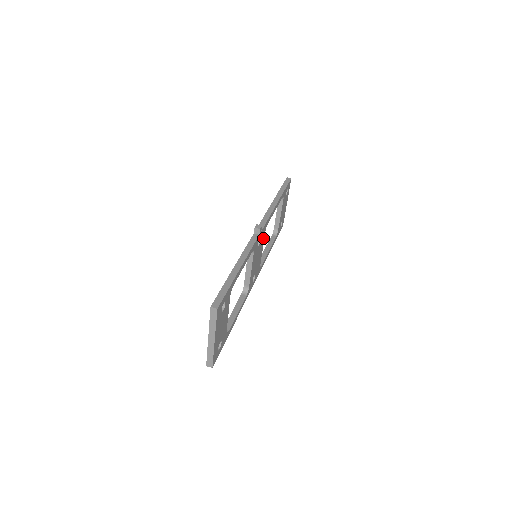
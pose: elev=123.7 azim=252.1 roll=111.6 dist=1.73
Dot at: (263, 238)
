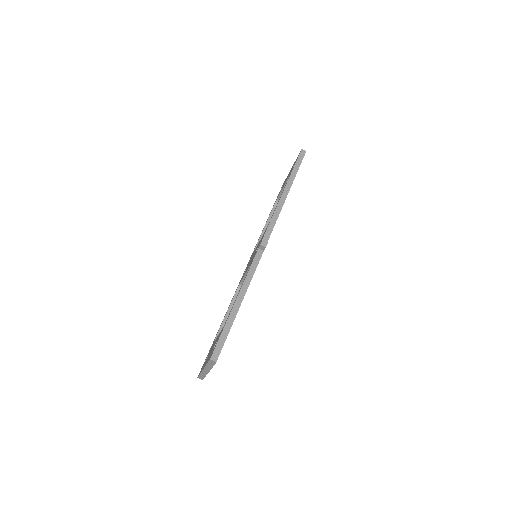
Dot at: occluded
